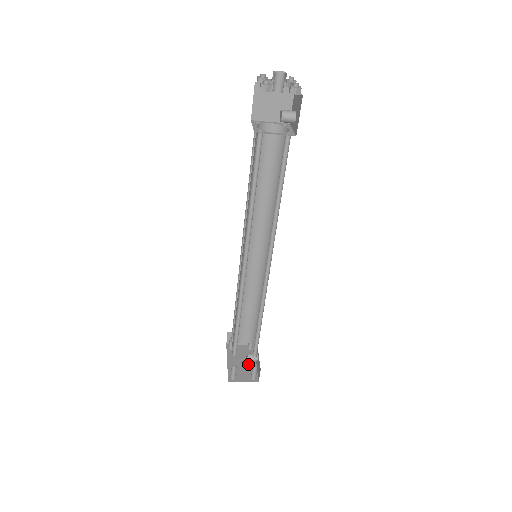
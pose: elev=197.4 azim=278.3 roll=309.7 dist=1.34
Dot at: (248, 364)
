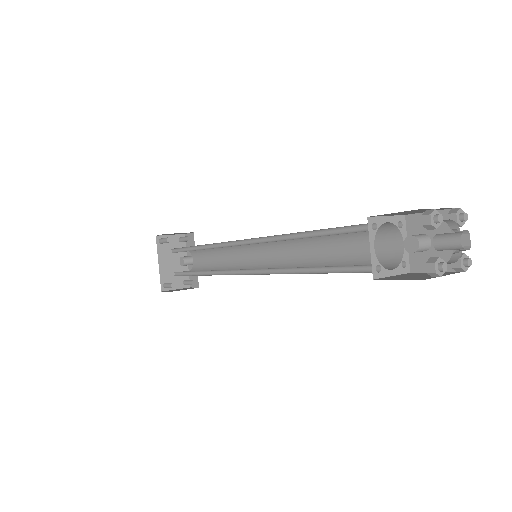
Dot at: (180, 264)
